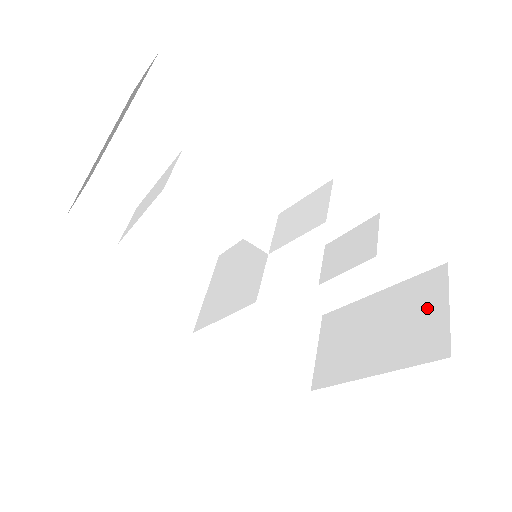
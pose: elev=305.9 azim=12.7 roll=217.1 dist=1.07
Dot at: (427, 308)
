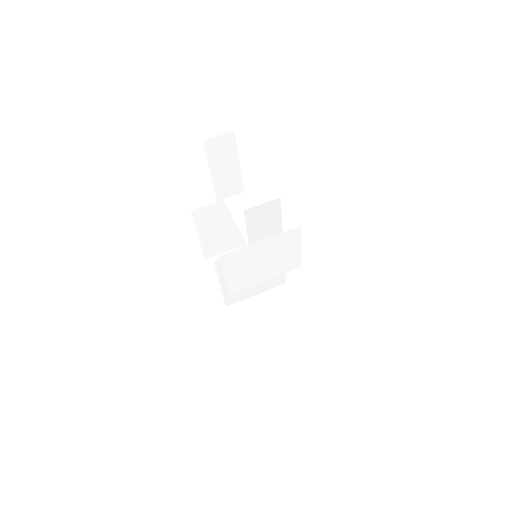
Dot at: occluded
